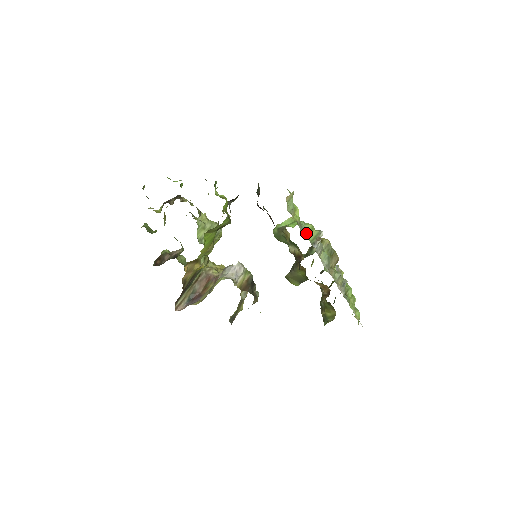
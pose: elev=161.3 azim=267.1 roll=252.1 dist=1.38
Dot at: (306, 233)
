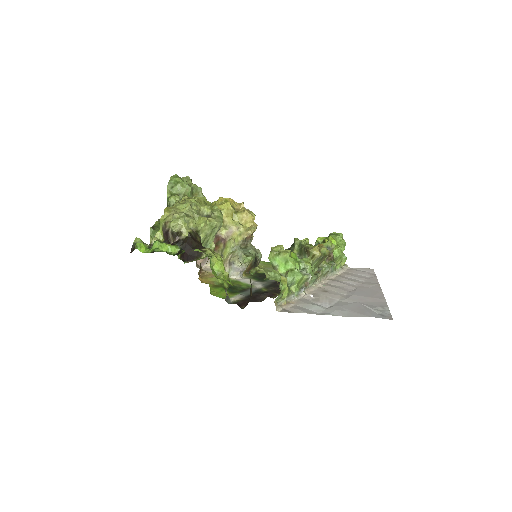
Dot at: (295, 288)
